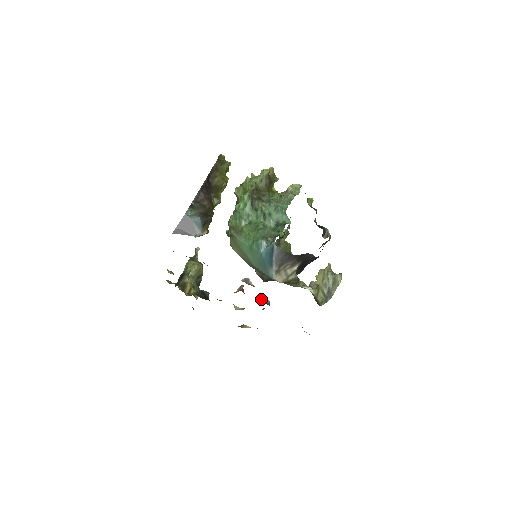
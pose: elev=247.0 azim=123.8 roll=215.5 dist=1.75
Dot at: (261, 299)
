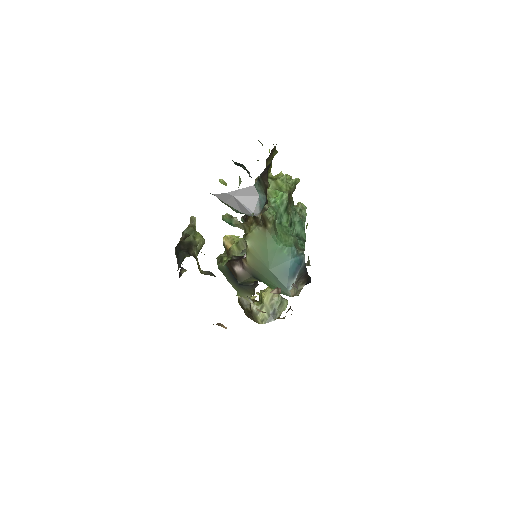
Dot at: occluded
